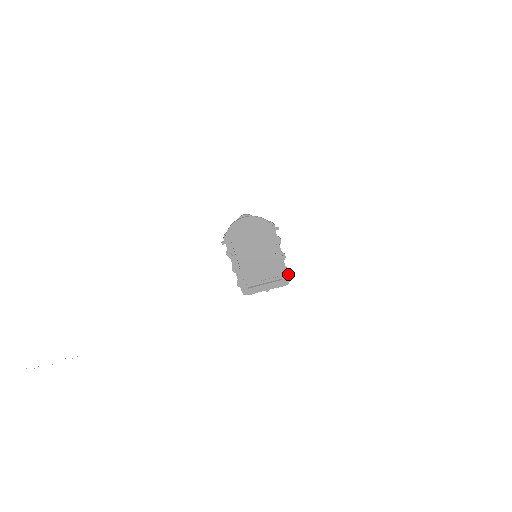
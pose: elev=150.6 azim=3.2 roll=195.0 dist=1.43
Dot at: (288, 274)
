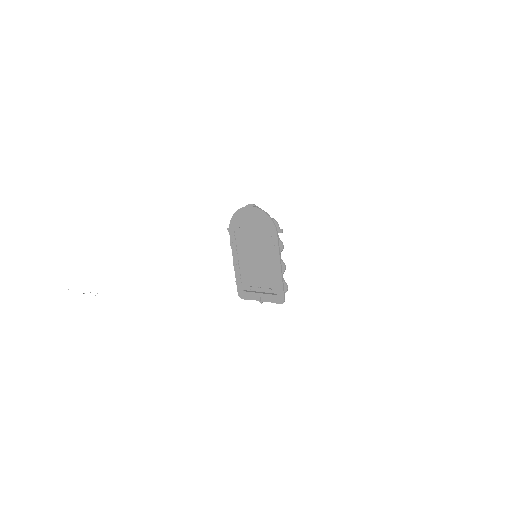
Dot at: (286, 291)
